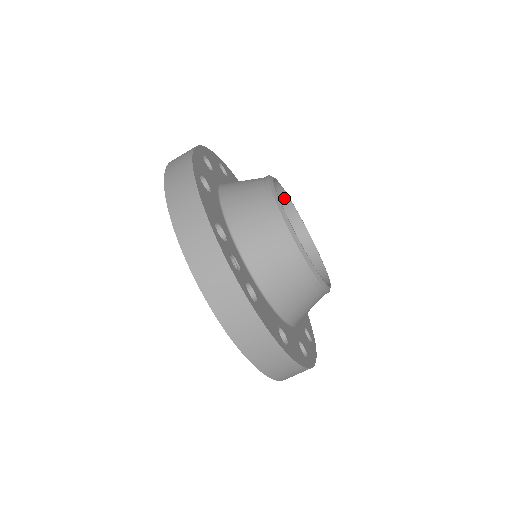
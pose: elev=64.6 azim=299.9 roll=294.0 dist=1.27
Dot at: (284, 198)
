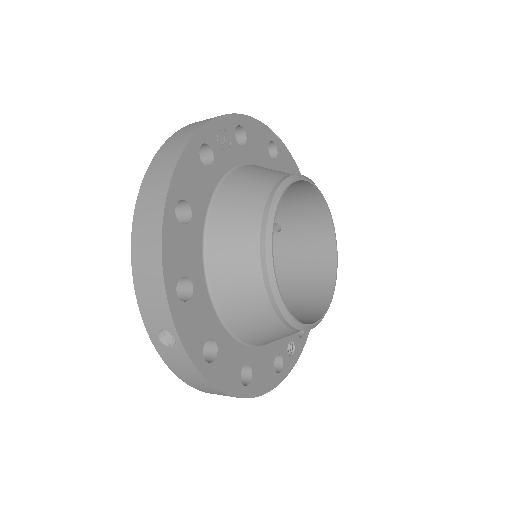
Dot at: (268, 230)
